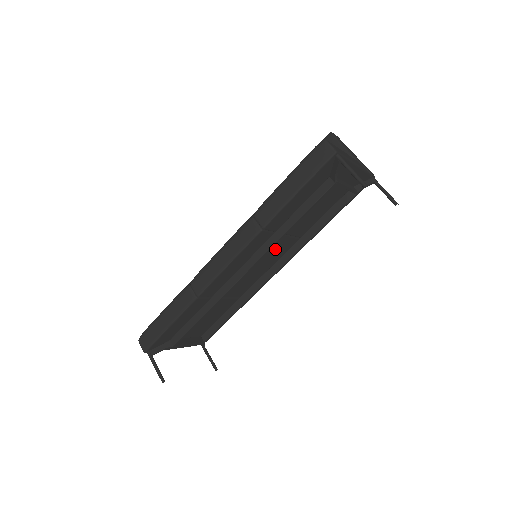
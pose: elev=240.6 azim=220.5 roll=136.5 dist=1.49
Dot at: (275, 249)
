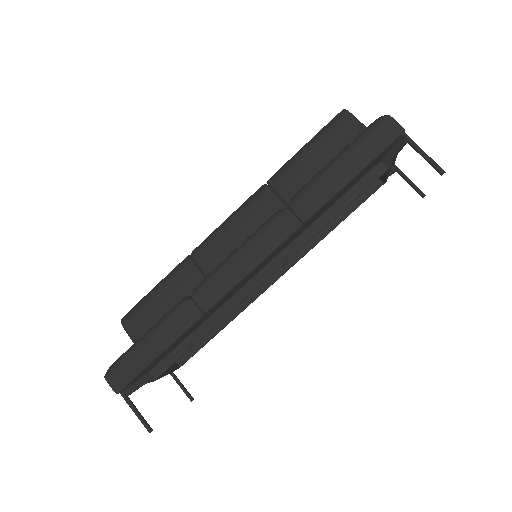
Dot at: occluded
